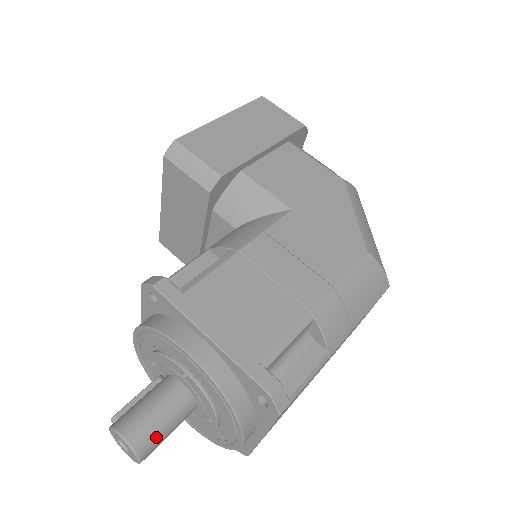
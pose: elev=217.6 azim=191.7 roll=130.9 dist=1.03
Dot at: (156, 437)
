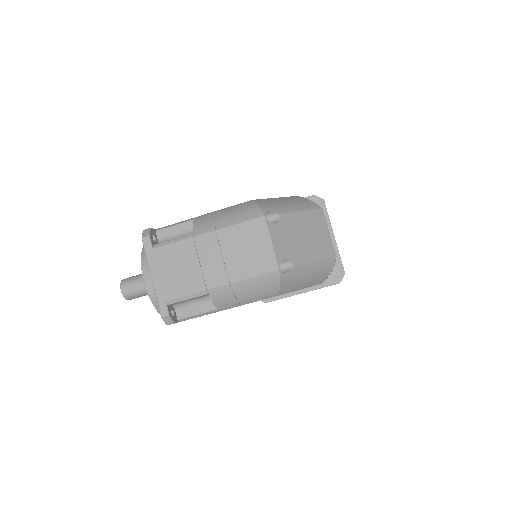
Dot at: (131, 281)
